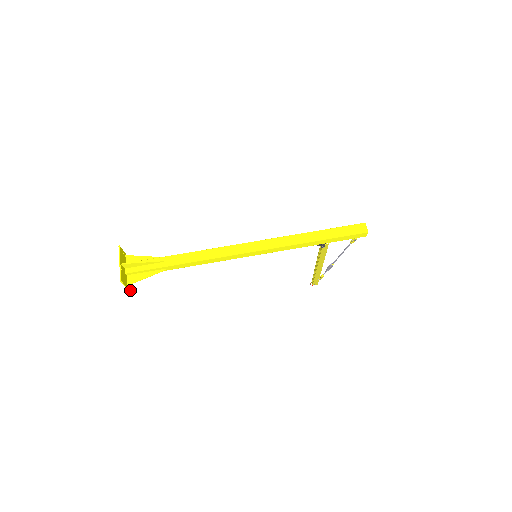
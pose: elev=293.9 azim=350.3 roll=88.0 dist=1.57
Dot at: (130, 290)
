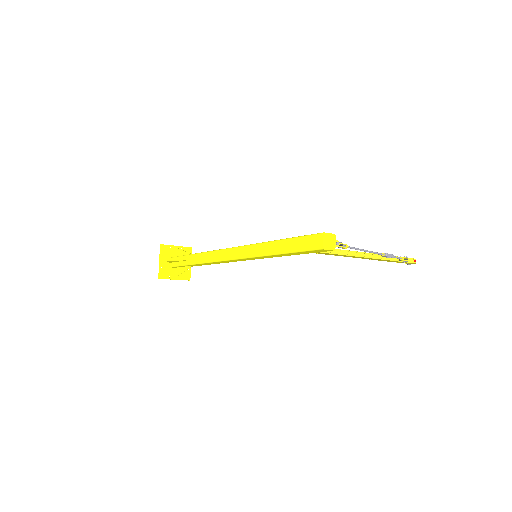
Dot at: (183, 279)
